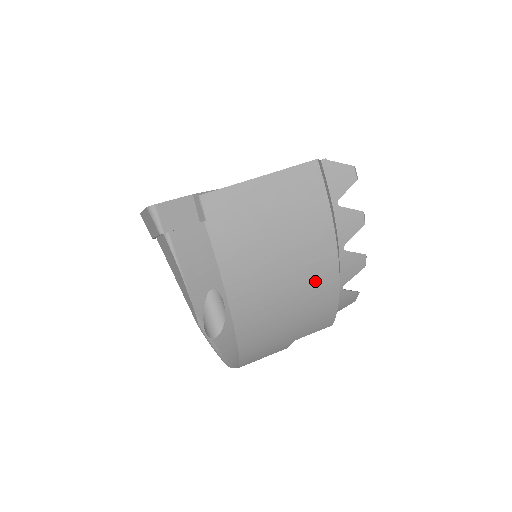
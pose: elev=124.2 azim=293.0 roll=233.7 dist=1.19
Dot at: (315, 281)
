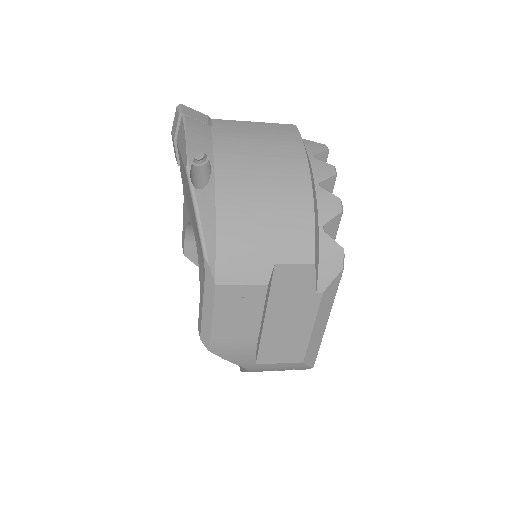
Dot at: (290, 184)
